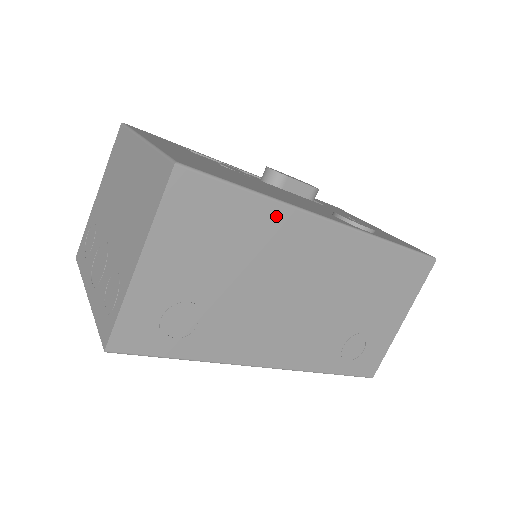
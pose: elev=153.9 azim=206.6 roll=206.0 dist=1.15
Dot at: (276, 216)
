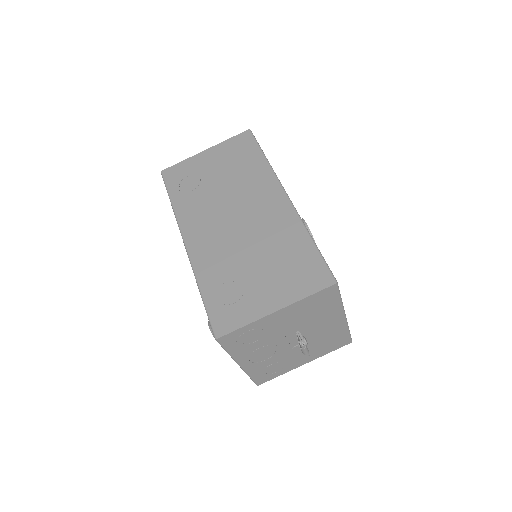
Dot at: (263, 170)
